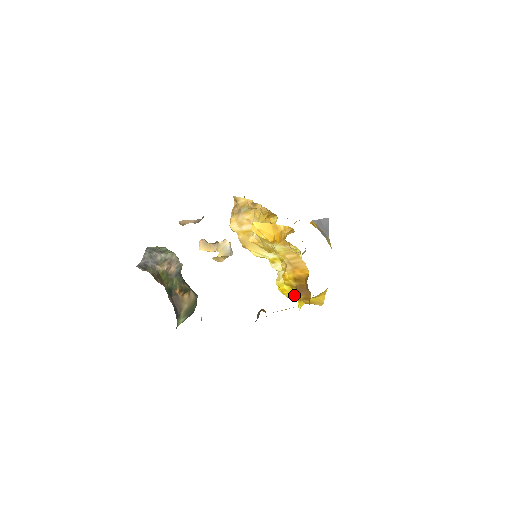
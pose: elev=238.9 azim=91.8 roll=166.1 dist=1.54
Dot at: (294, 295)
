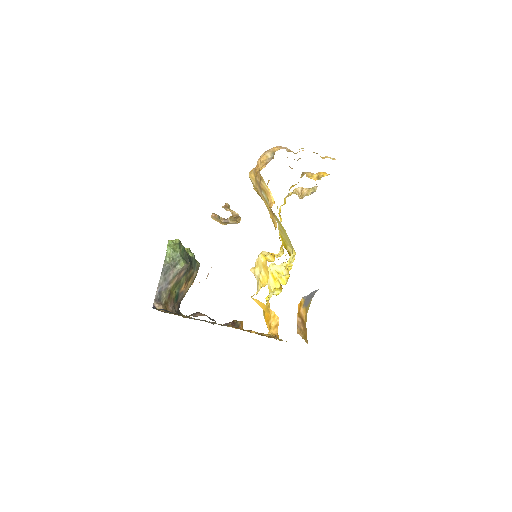
Dot at: occluded
